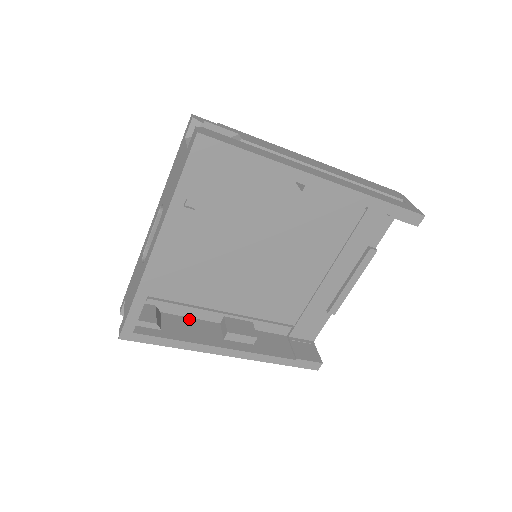
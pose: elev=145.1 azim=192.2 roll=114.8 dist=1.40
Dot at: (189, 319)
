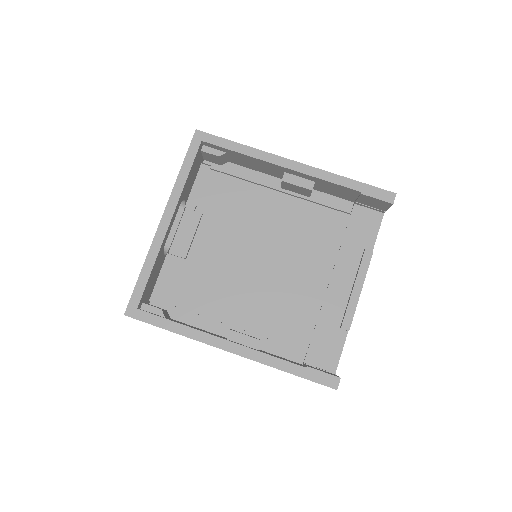
Dot at: occluded
